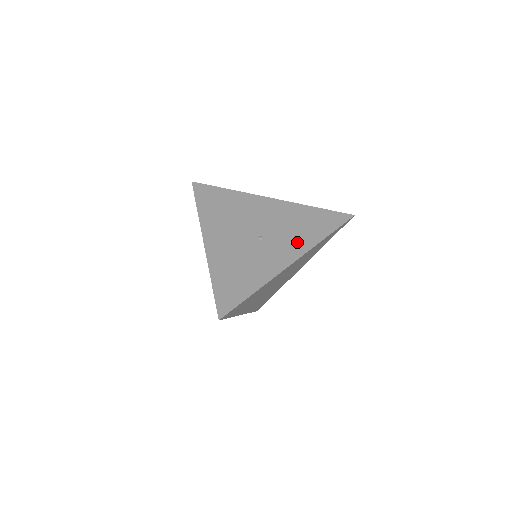
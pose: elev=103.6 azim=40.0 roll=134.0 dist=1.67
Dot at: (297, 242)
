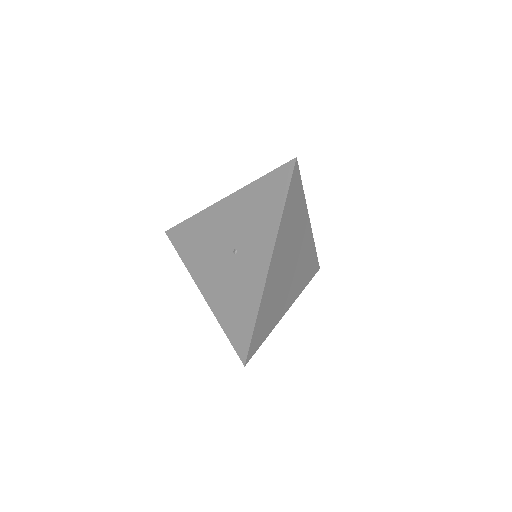
Dot at: occluded
